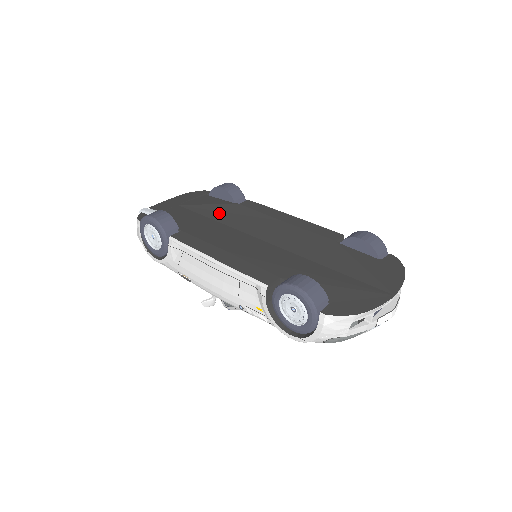
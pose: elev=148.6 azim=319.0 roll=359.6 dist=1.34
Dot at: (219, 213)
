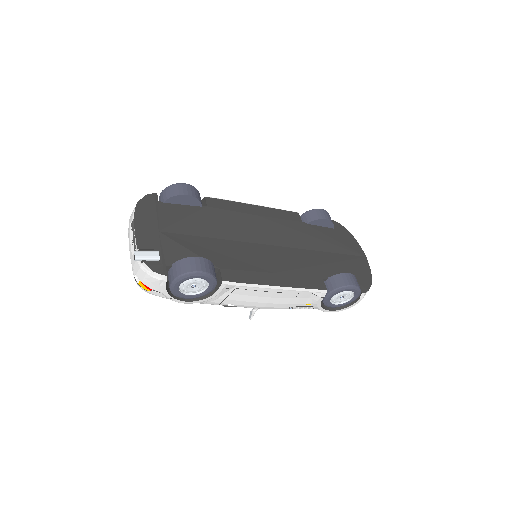
Dot at: (207, 227)
